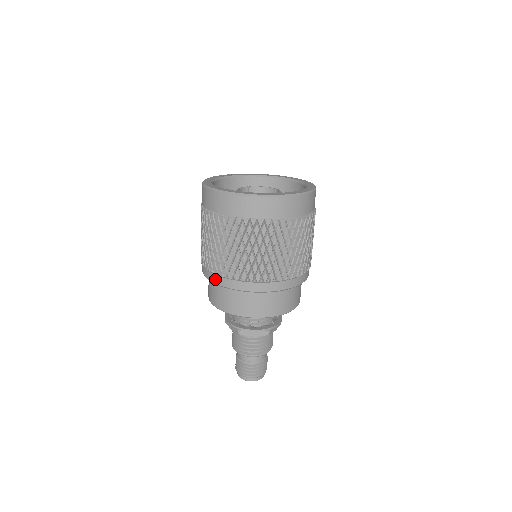
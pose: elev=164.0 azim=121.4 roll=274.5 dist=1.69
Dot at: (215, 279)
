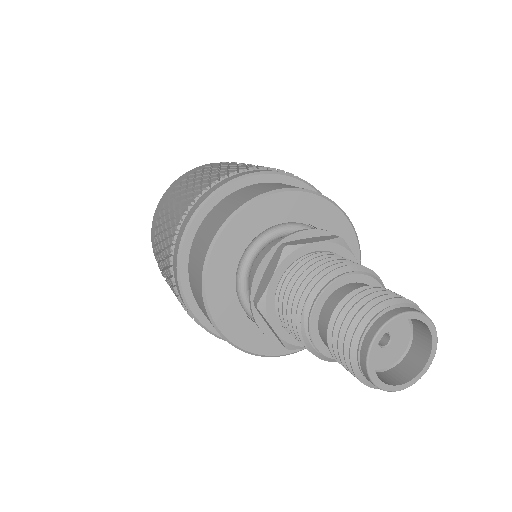
Dot at: (195, 206)
